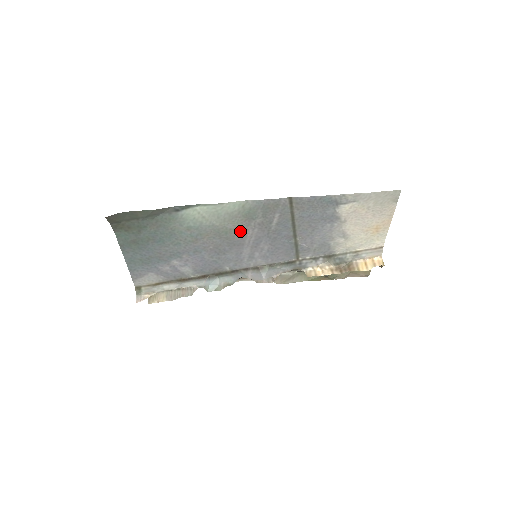
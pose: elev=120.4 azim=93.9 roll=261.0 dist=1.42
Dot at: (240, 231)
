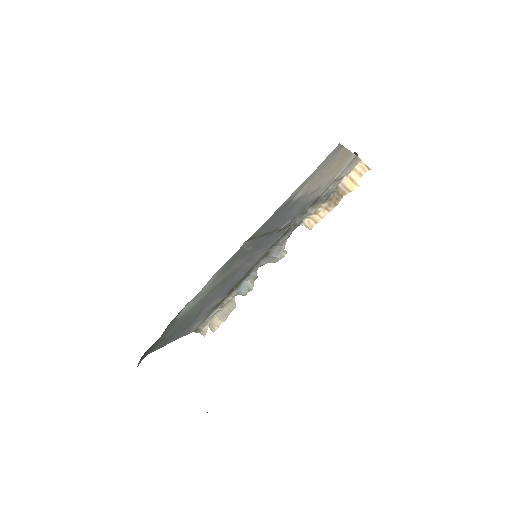
Dot at: (230, 273)
